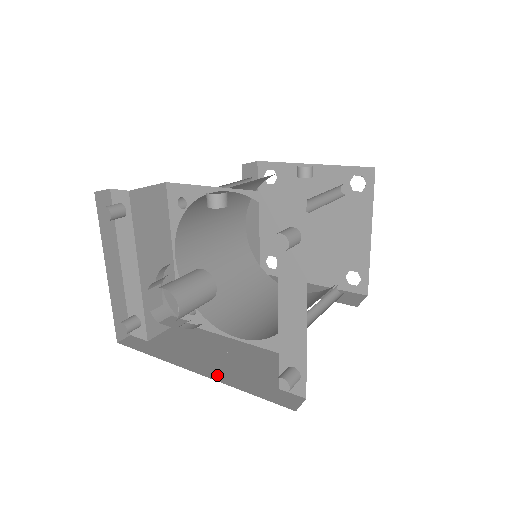
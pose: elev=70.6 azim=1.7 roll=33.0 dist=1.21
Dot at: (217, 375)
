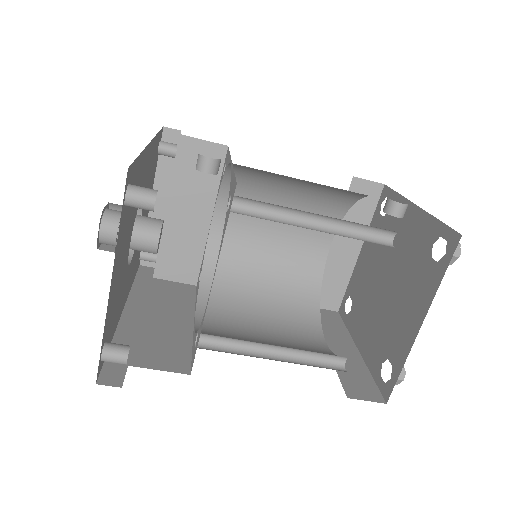
Dot at: (127, 323)
